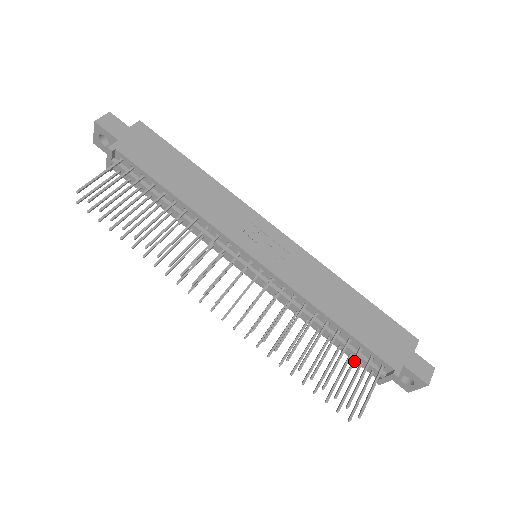
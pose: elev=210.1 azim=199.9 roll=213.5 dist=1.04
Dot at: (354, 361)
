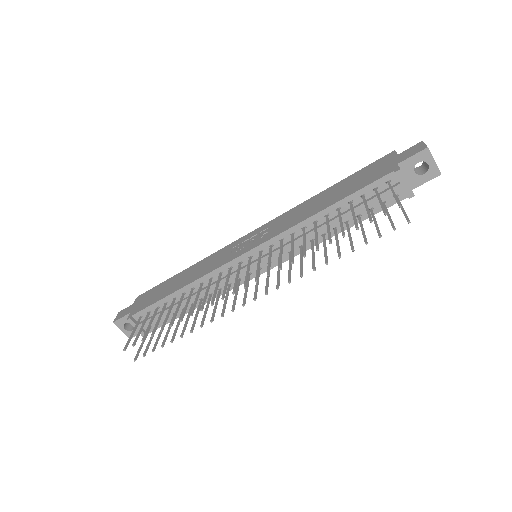
Dot at: (364, 202)
